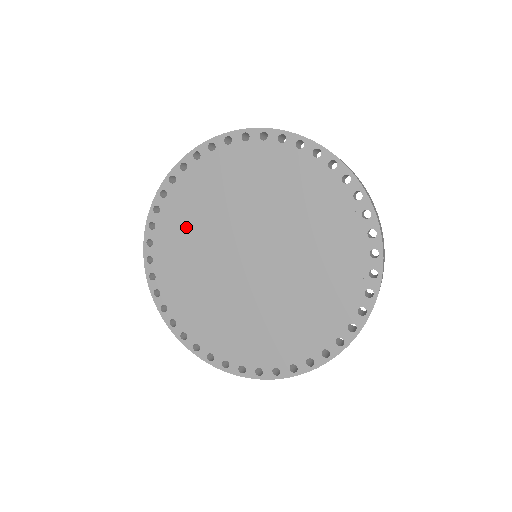
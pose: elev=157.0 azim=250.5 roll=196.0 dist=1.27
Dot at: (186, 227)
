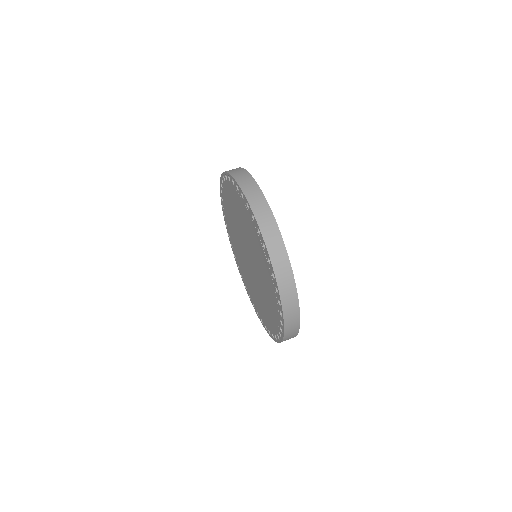
Dot at: (233, 237)
